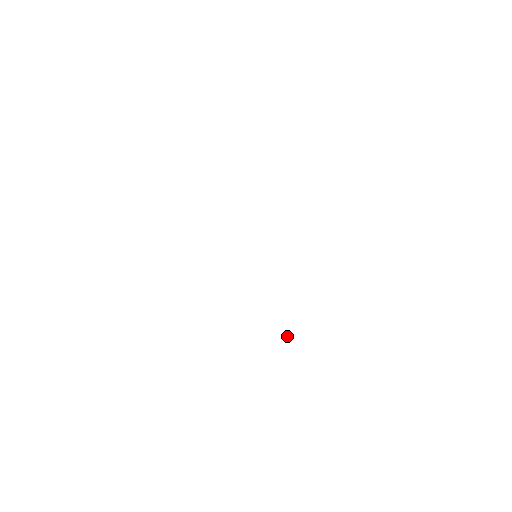
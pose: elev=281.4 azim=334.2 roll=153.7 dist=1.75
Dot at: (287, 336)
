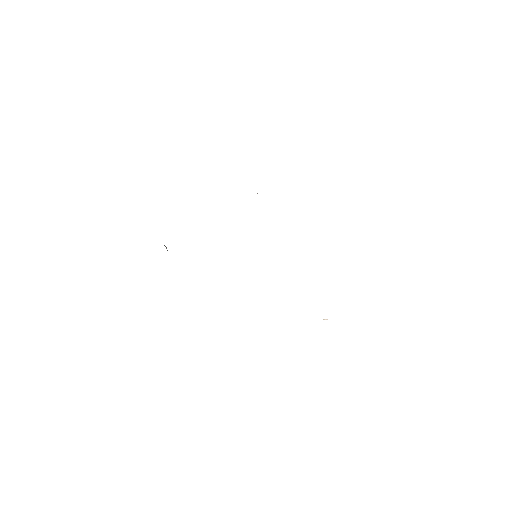
Dot at: (326, 319)
